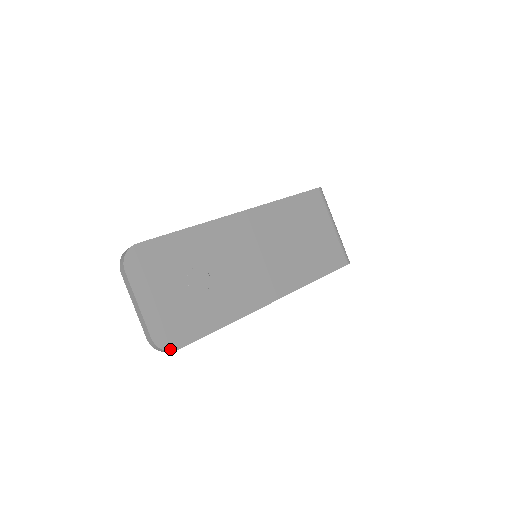
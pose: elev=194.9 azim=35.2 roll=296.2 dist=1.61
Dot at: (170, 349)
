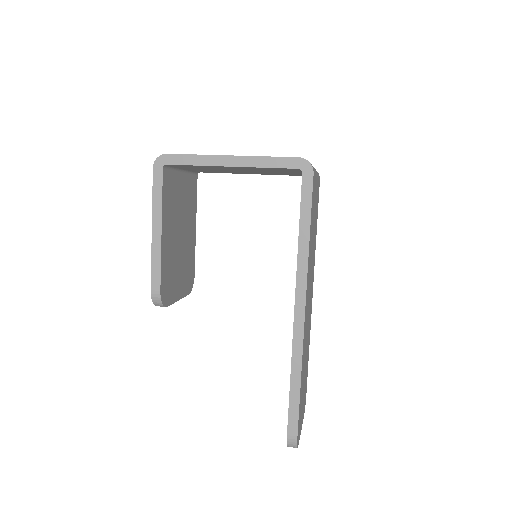
Dot at: occluded
